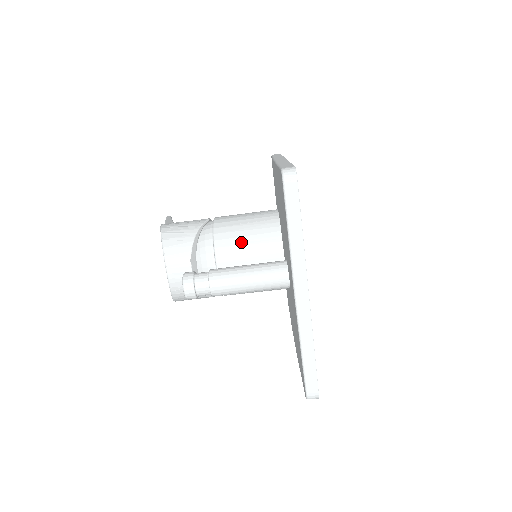
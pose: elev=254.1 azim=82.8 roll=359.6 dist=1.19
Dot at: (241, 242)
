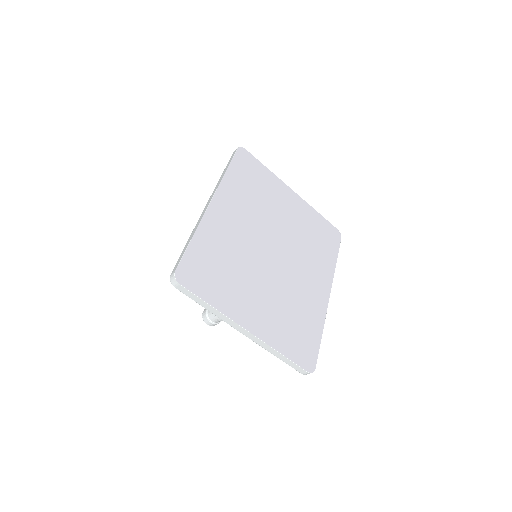
Dot at: occluded
